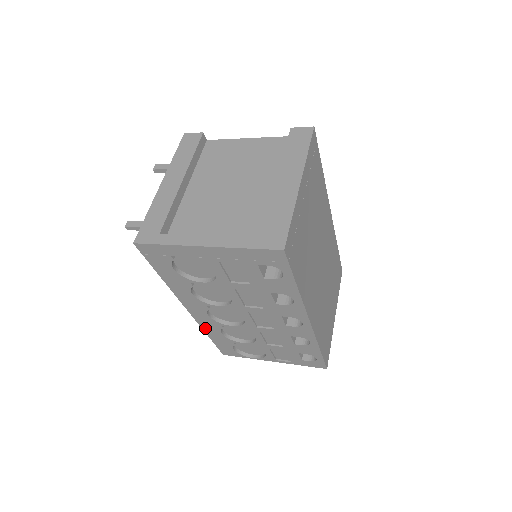
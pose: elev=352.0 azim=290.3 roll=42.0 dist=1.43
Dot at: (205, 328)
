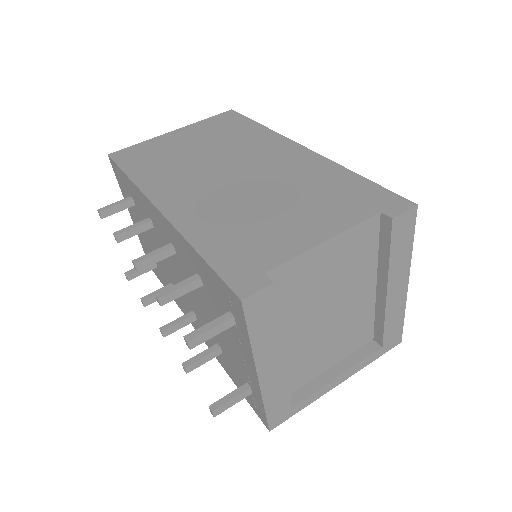
Dot at: occluded
